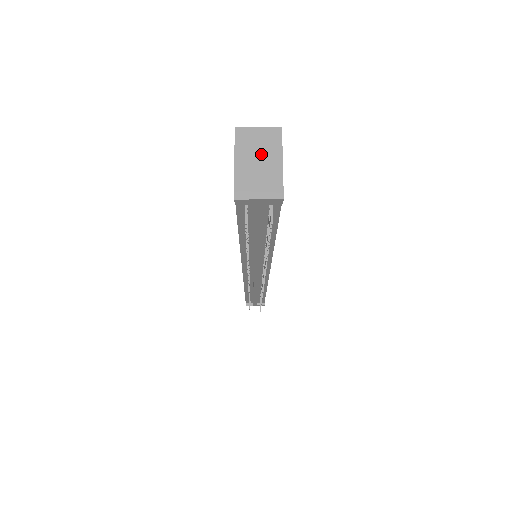
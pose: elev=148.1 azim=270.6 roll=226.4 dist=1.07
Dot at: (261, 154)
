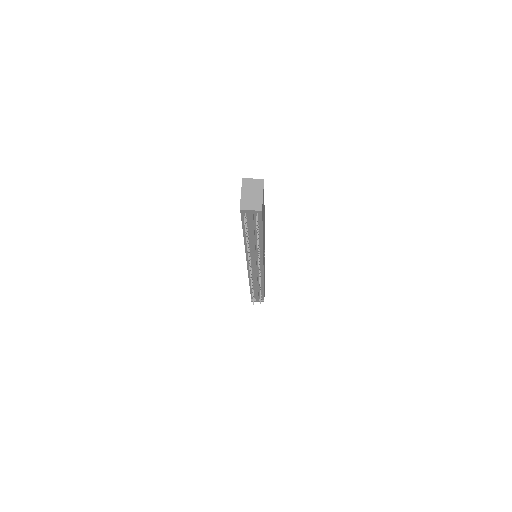
Dot at: (253, 190)
